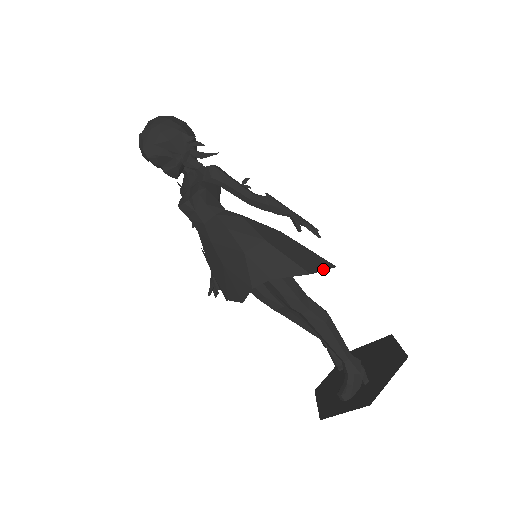
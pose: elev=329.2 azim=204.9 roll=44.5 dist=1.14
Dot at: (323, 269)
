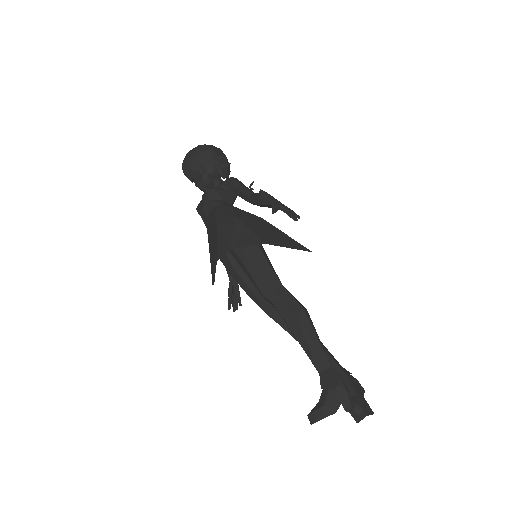
Dot at: (289, 247)
